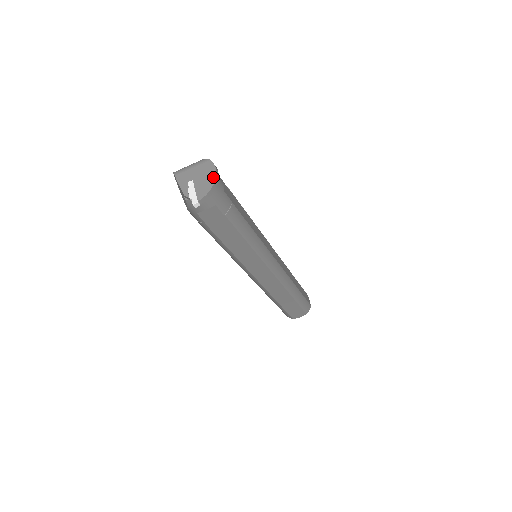
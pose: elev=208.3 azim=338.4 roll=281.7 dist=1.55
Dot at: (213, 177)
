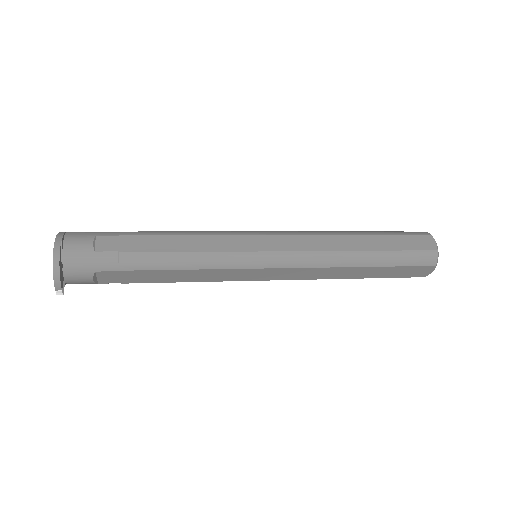
Dot at: (53, 258)
